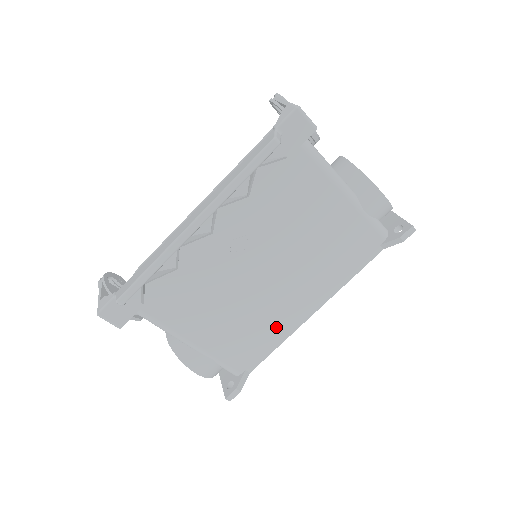
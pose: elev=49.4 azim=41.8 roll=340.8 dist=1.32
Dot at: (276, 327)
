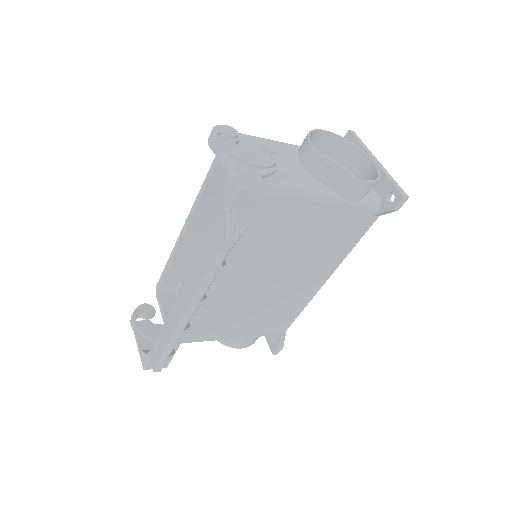
Dot at: (296, 302)
